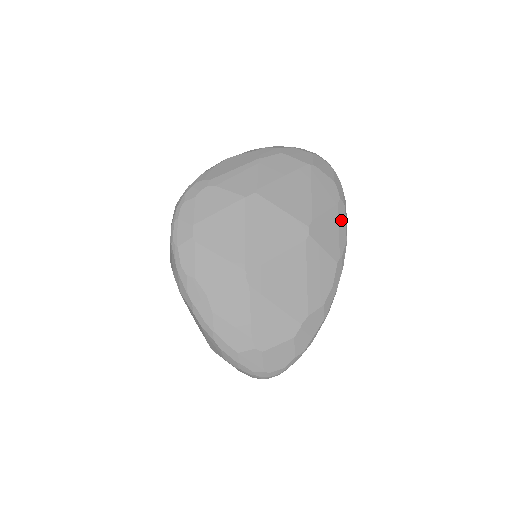
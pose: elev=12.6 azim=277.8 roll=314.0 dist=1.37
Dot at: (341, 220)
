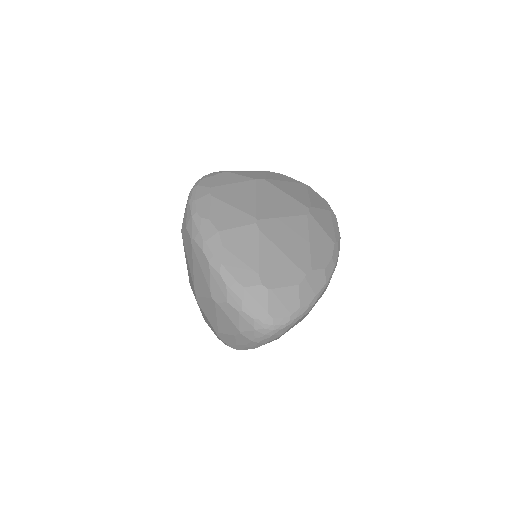
Dot at: (334, 222)
